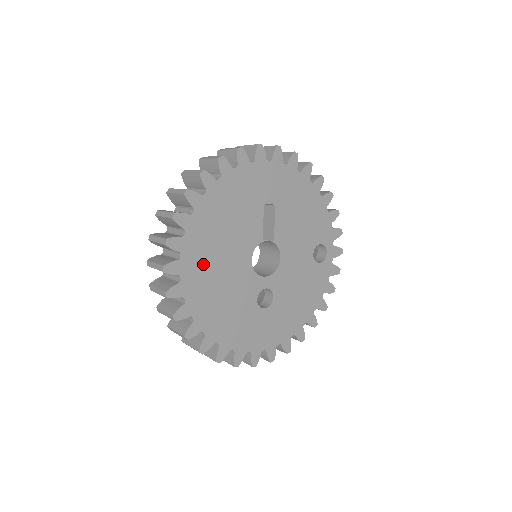
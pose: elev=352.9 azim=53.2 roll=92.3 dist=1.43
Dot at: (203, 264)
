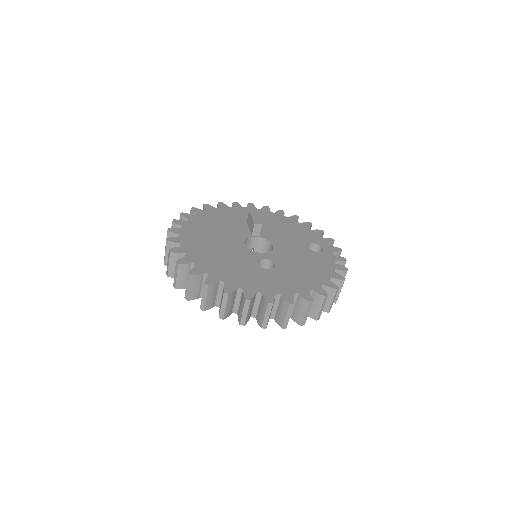
Dot at: (200, 241)
